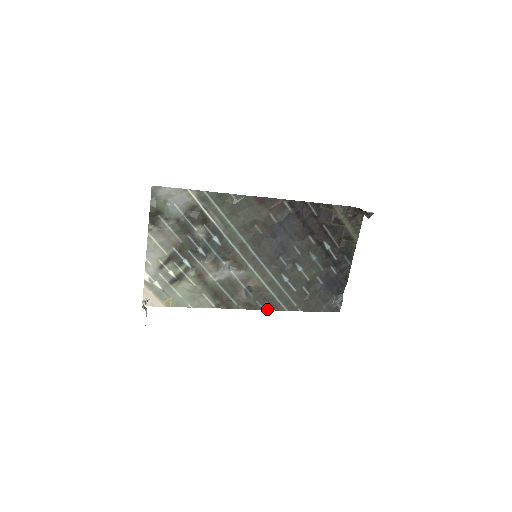
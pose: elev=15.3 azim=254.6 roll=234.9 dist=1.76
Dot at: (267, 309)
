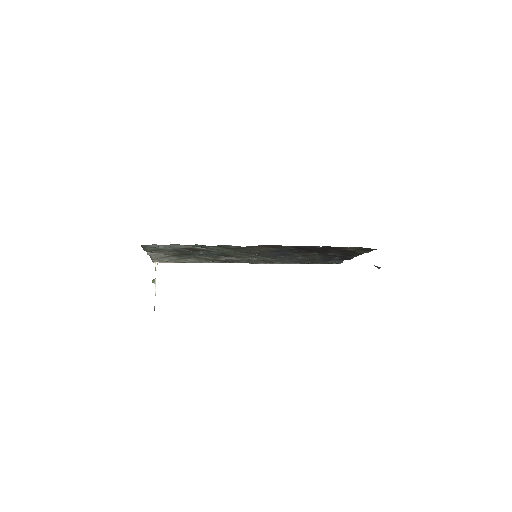
Dot at: (268, 263)
